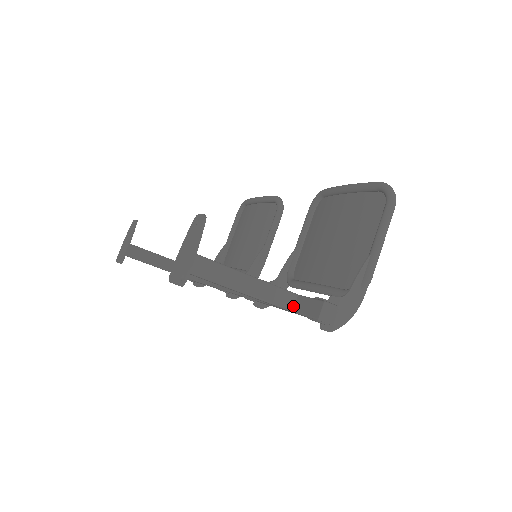
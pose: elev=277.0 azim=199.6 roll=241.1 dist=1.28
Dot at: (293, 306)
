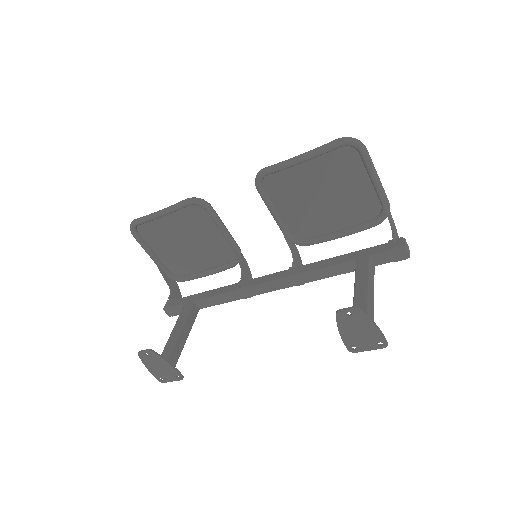
Dot at: (373, 264)
